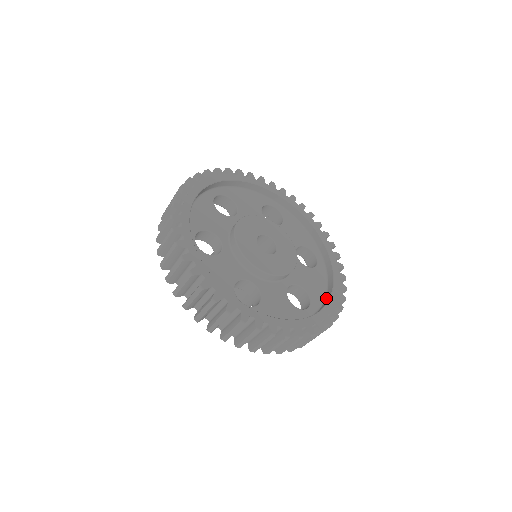
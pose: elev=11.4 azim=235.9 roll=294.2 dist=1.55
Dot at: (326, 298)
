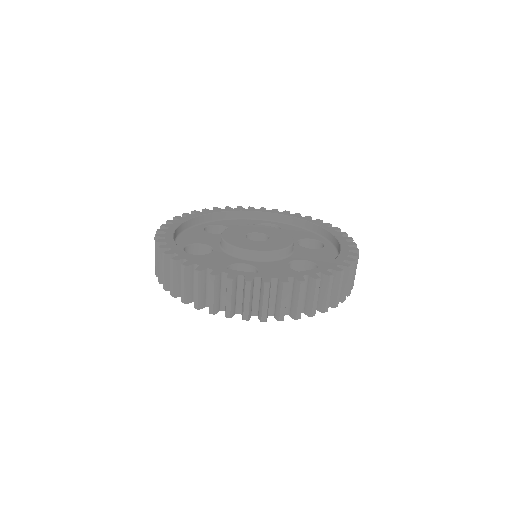
Dot at: occluded
